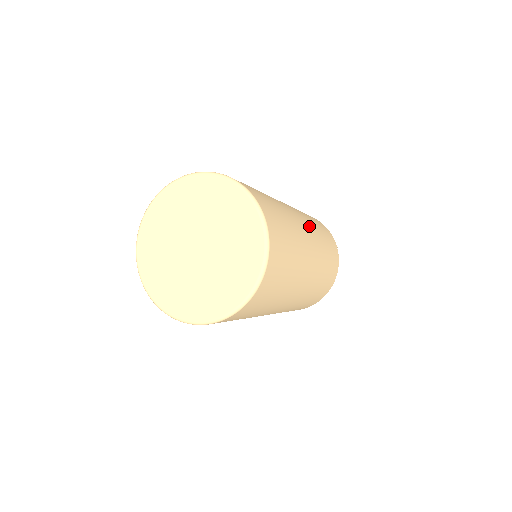
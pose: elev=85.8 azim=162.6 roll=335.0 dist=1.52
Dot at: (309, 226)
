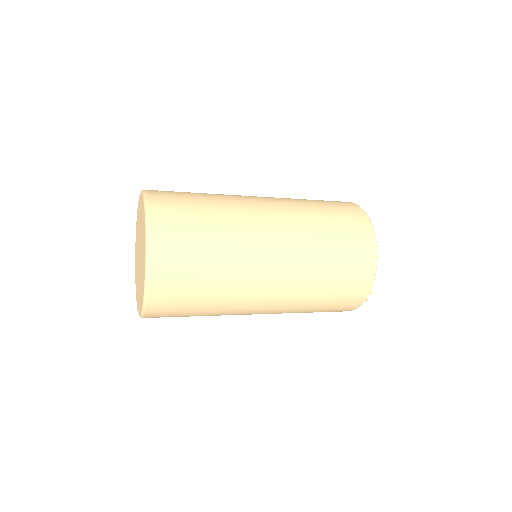
Dot at: occluded
